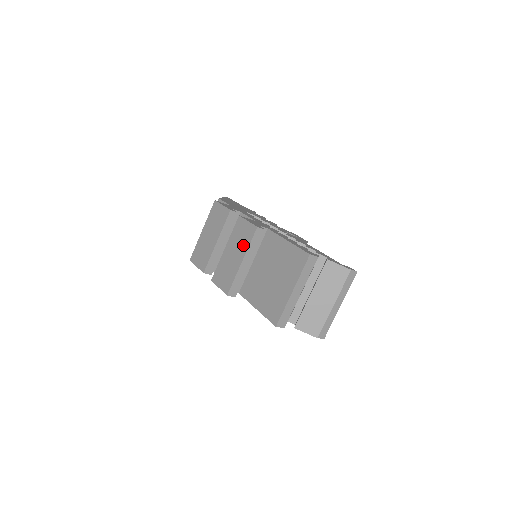
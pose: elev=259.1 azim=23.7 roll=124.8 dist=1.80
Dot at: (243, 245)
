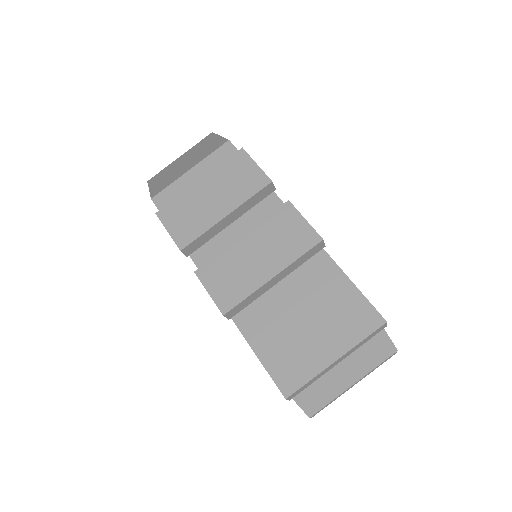
Dot at: (284, 252)
